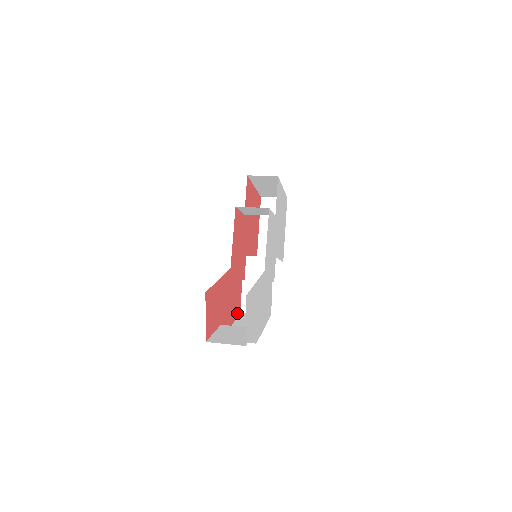
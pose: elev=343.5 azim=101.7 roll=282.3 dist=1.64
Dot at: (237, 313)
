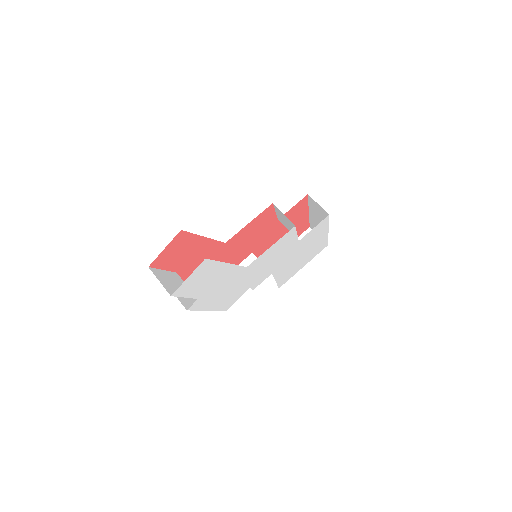
Dot at: occluded
